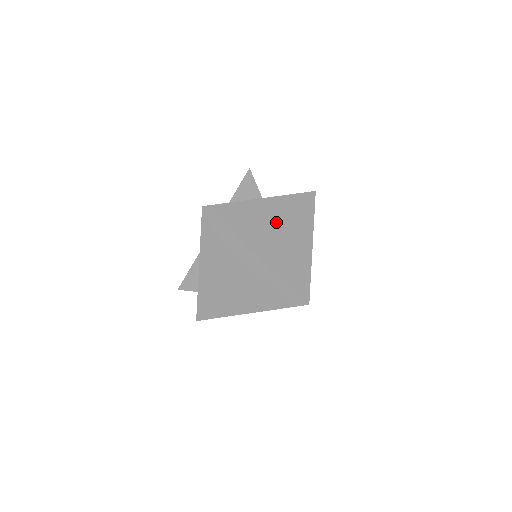
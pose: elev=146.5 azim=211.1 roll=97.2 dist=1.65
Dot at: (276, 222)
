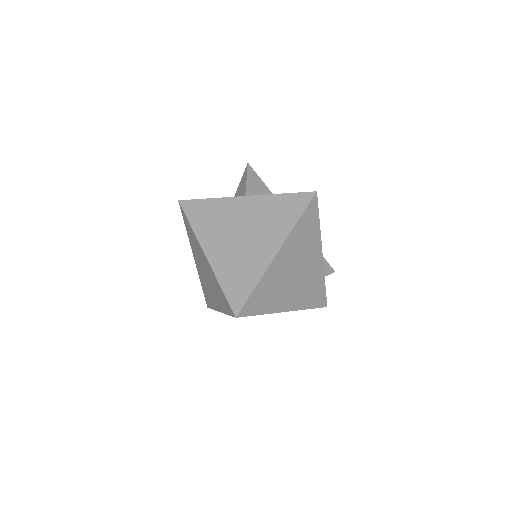
Dot at: (246, 223)
